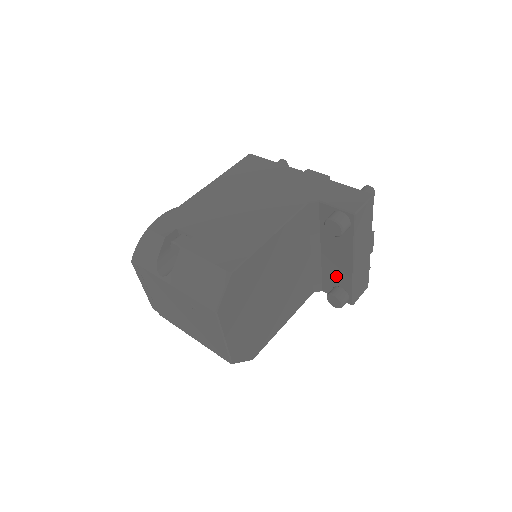
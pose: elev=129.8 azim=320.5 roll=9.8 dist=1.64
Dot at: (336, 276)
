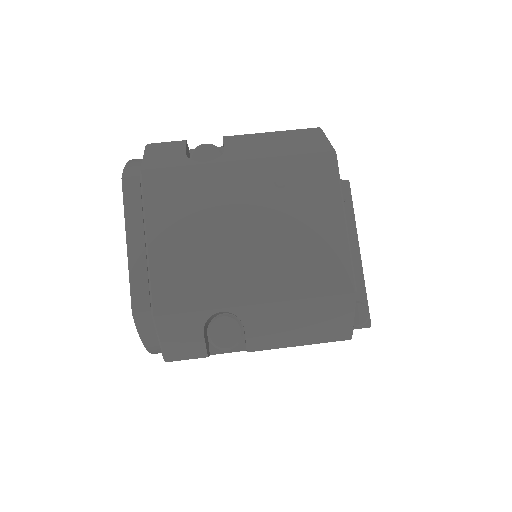
Dot at: occluded
